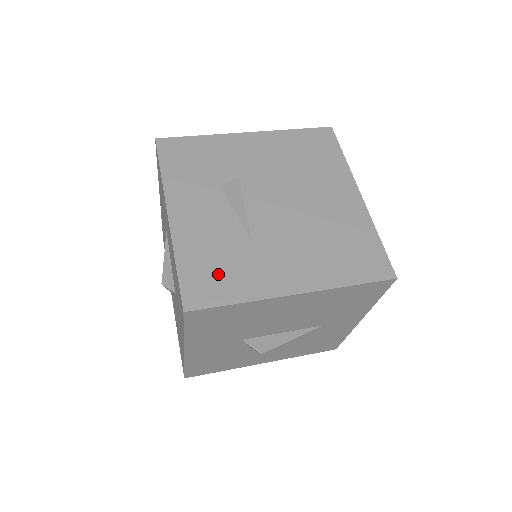
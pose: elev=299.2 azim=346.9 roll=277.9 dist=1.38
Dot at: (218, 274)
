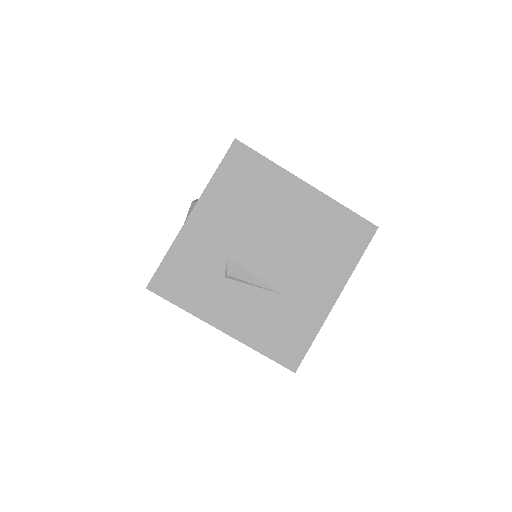
Dot at: (288, 334)
